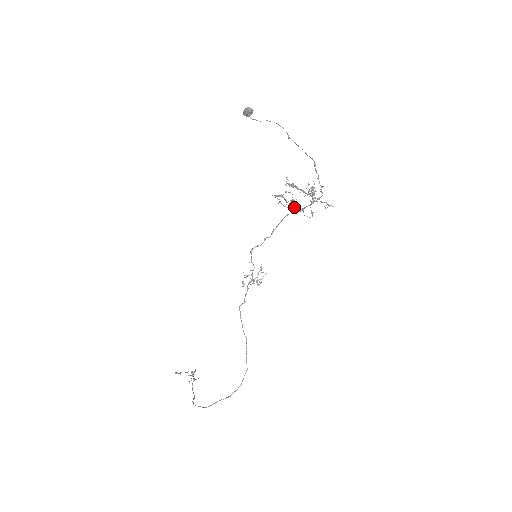
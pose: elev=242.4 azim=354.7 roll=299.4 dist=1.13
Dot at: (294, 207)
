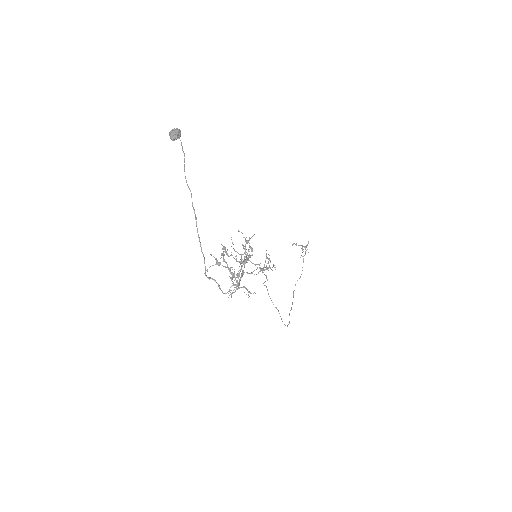
Dot at: occluded
